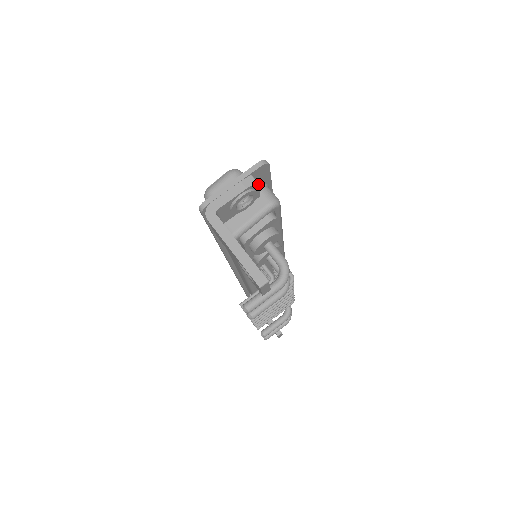
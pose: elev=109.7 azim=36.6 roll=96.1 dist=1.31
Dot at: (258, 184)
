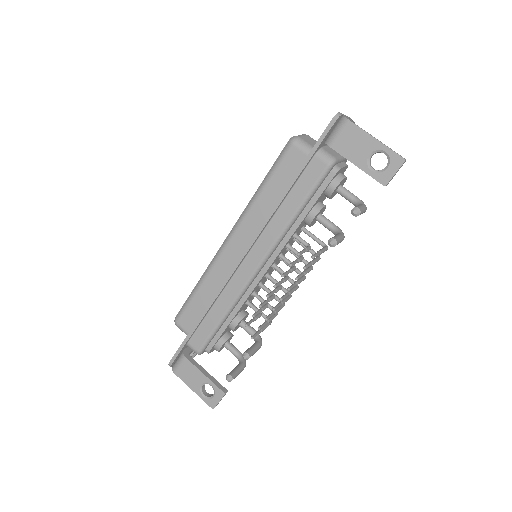
Dot at: occluded
